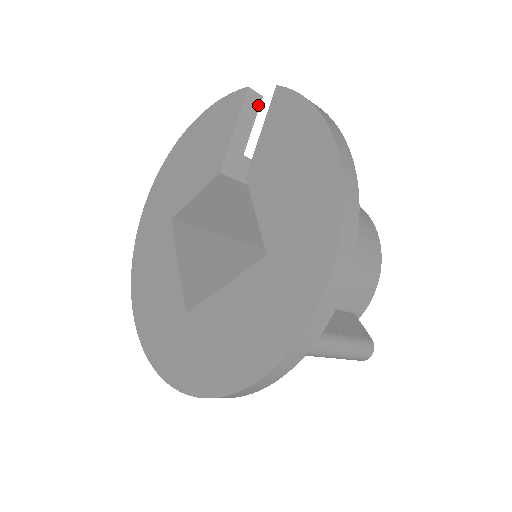
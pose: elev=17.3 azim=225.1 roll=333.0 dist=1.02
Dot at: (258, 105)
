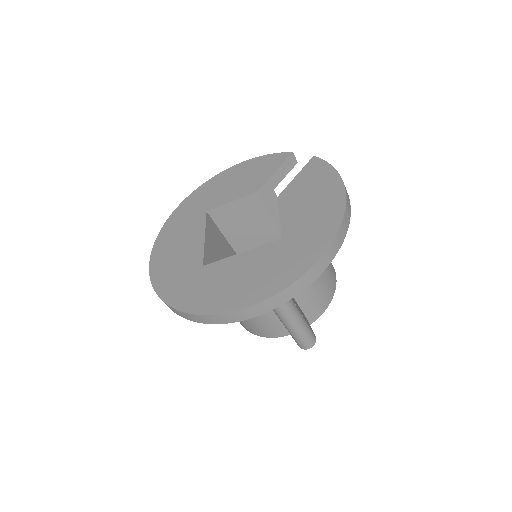
Dot at: (293, 166)
